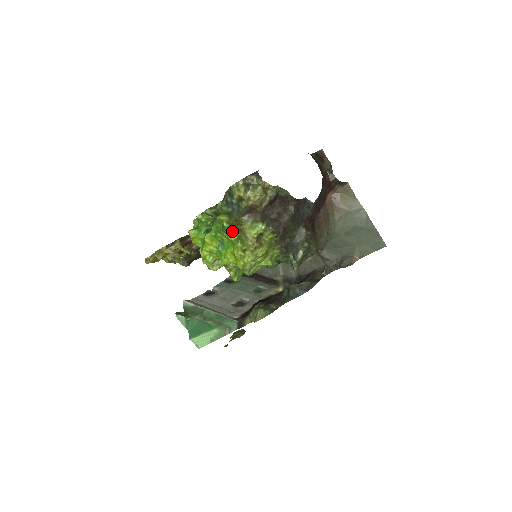
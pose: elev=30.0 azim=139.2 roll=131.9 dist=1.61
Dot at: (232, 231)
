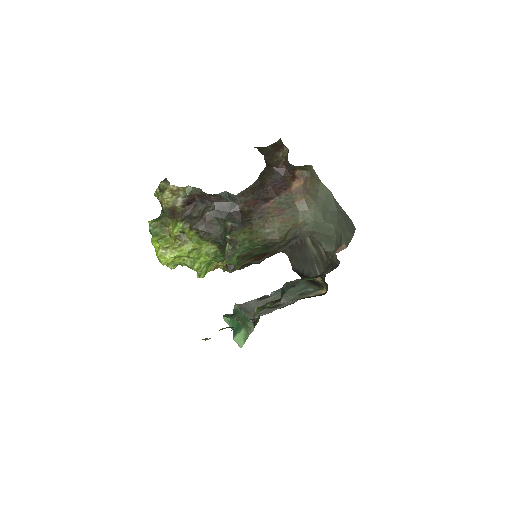
Dot at: (156, 233)
